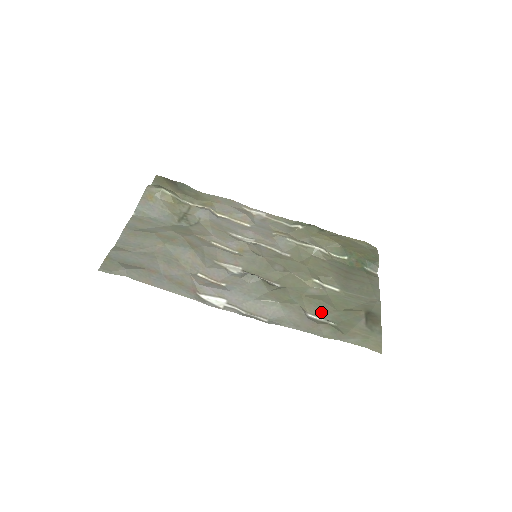
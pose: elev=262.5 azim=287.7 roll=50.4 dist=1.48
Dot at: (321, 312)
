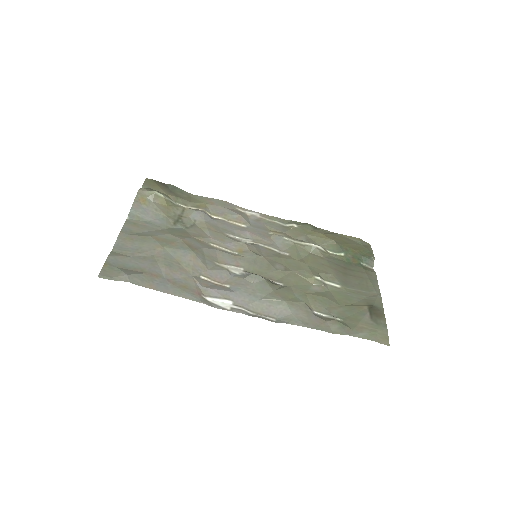
Dot at: (326, 309)
